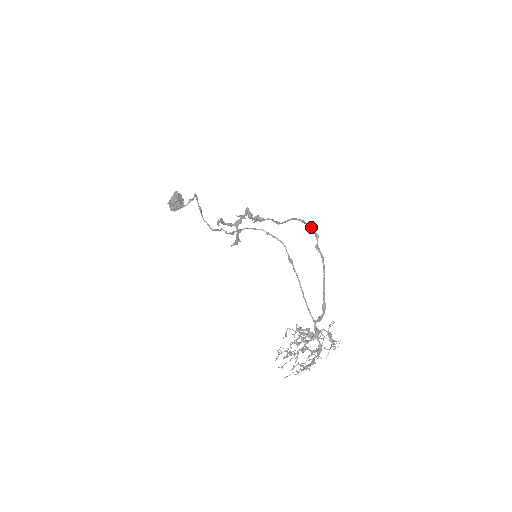
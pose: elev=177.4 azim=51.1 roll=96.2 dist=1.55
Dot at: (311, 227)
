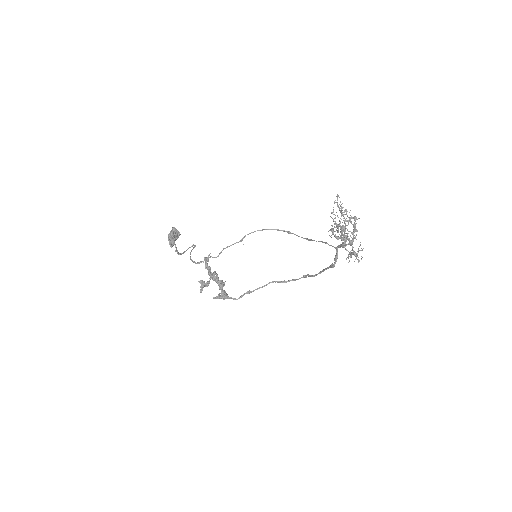
Dot at: (296, 279)
